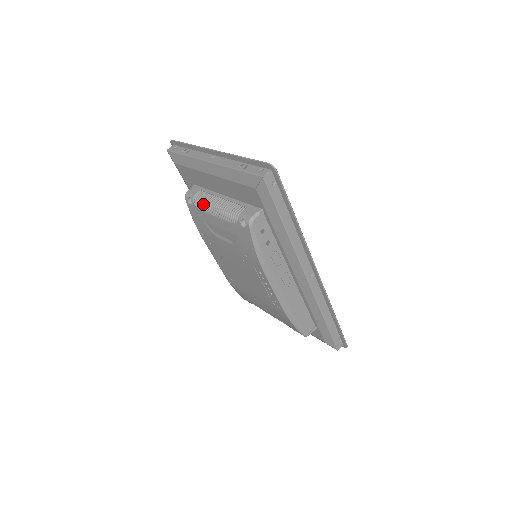
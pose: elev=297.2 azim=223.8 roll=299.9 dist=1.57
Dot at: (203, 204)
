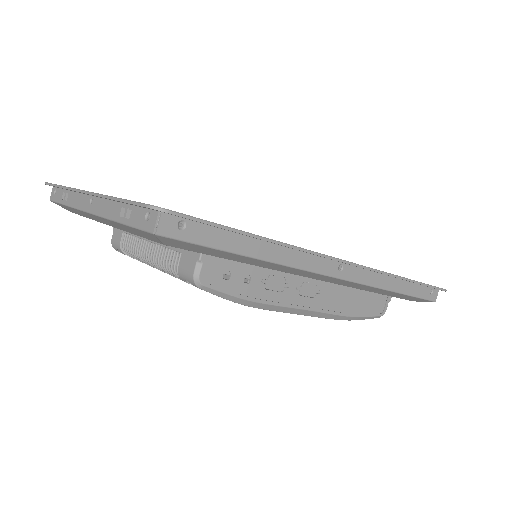
Dot at: (135, 257)
